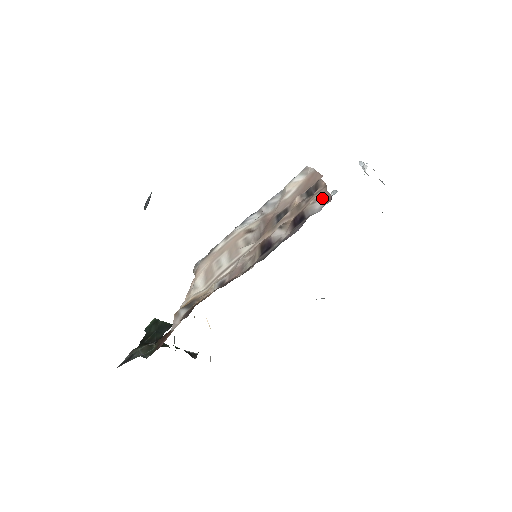
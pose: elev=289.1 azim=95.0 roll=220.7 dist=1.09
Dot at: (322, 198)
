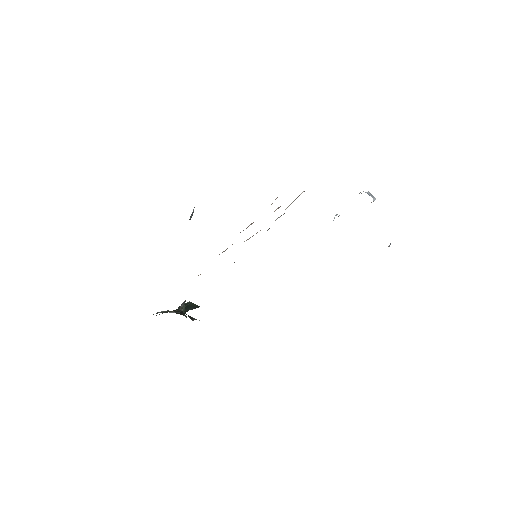
Dot at: occluded
